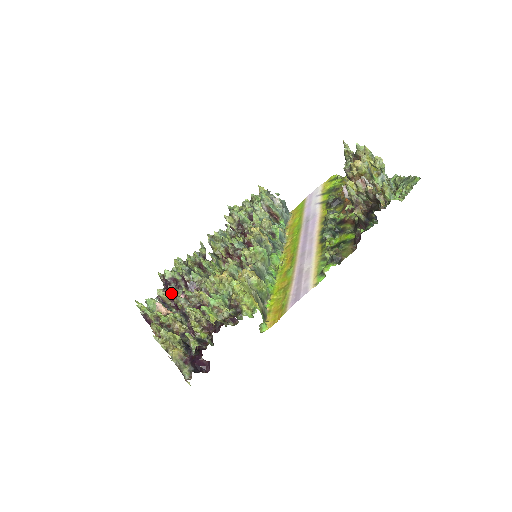
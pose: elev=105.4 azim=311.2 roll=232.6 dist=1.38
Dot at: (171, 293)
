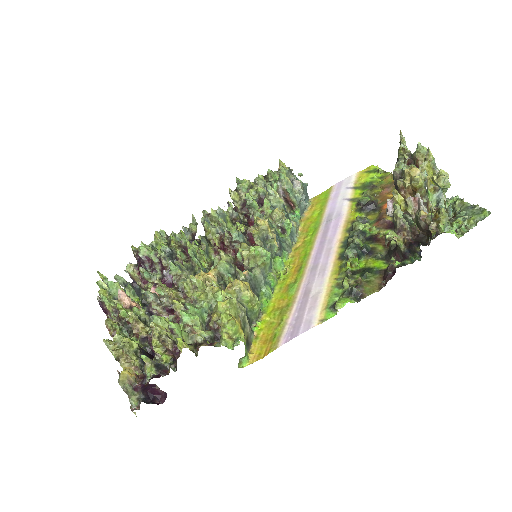
Dot at: (142, 276)
